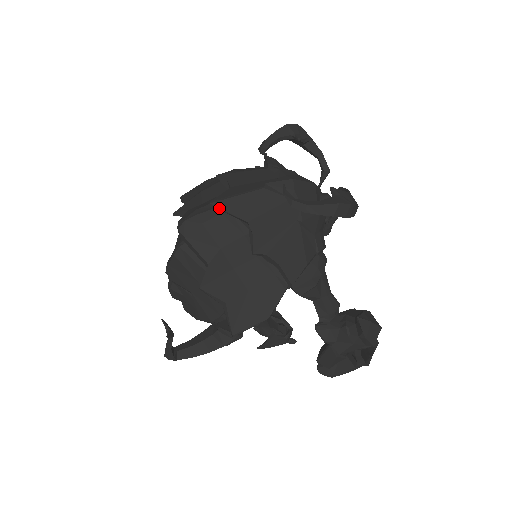
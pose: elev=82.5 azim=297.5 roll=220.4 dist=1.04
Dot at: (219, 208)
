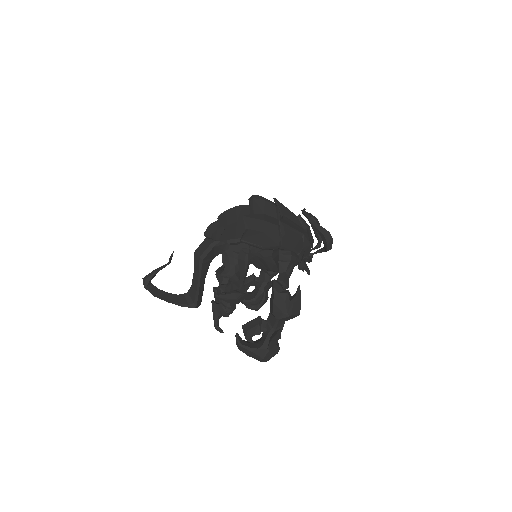
Dot at: (277, 202)
